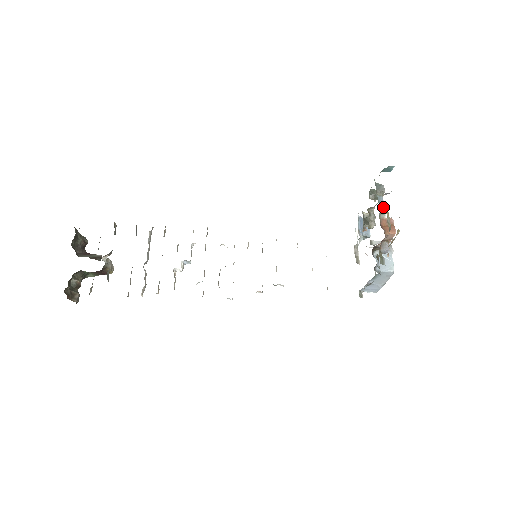
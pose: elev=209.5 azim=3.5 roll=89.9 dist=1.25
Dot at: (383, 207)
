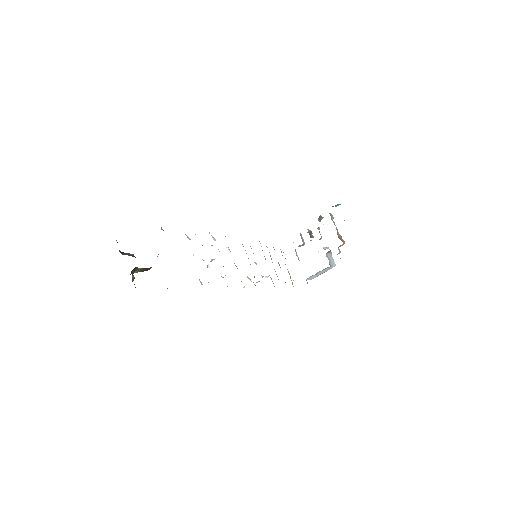
Dot at: (336, 227)
